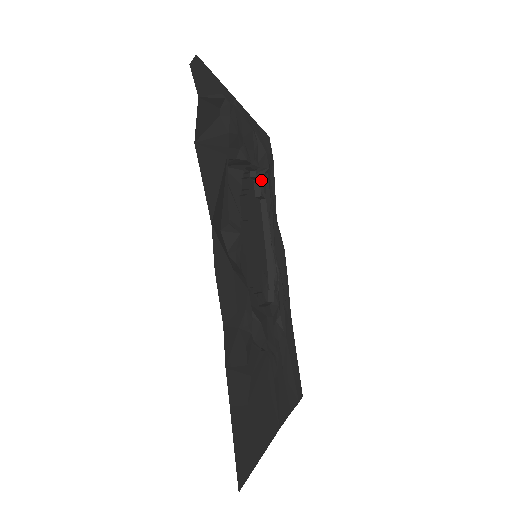
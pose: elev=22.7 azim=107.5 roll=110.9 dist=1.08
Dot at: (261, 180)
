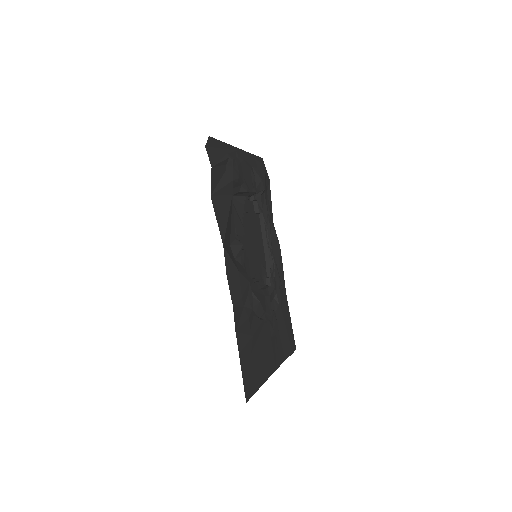
Dot at: (259, 199)
